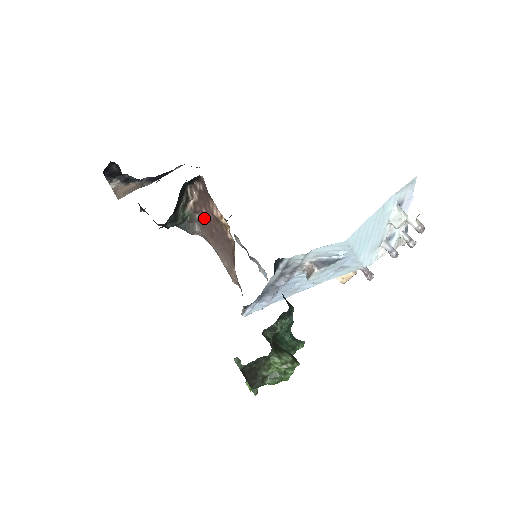
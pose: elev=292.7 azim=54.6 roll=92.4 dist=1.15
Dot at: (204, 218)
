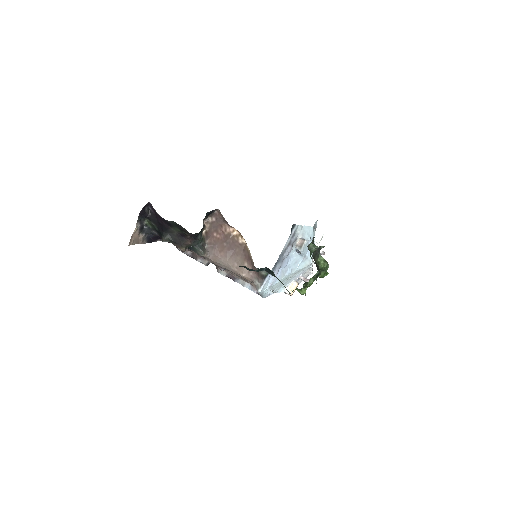
Dot at: (215, 240)
